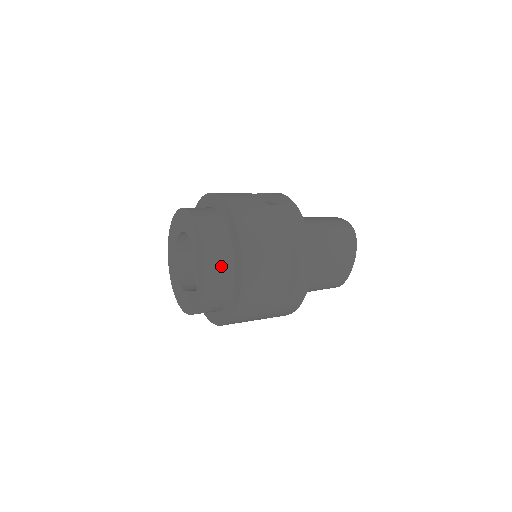
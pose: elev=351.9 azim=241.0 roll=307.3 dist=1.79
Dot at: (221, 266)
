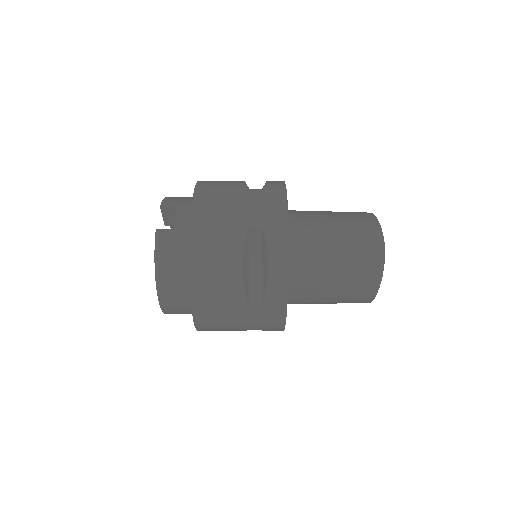
Dot at: occluded
